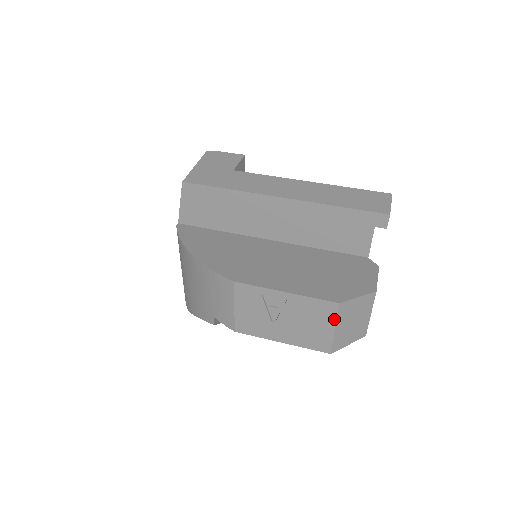
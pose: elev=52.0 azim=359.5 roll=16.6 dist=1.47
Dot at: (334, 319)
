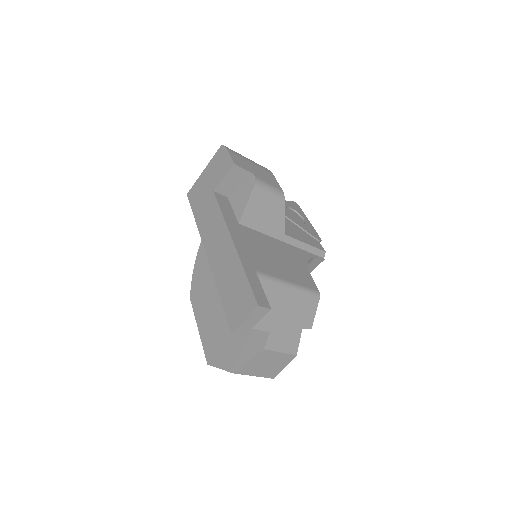
Dot at: occluded
